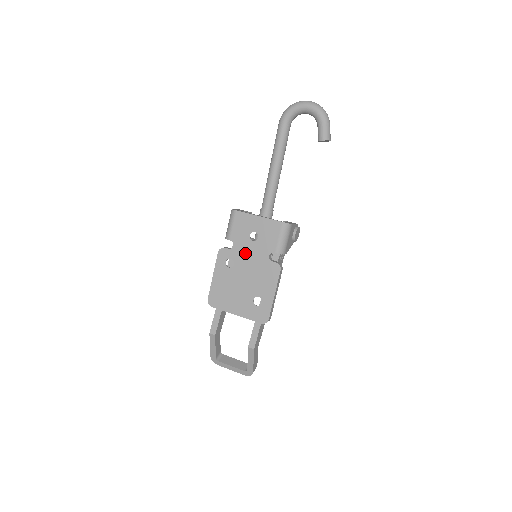
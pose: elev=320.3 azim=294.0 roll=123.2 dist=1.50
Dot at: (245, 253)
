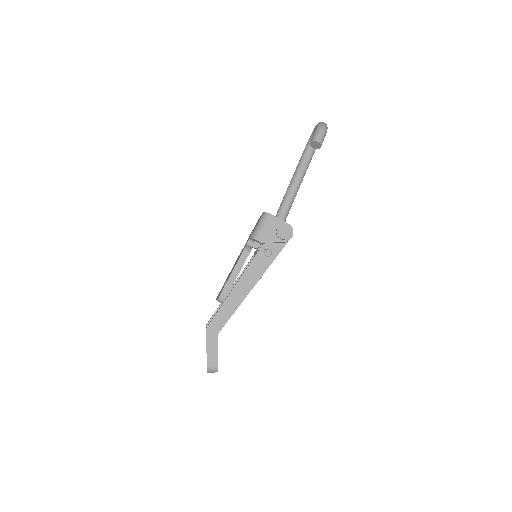
Dot at: occluded
